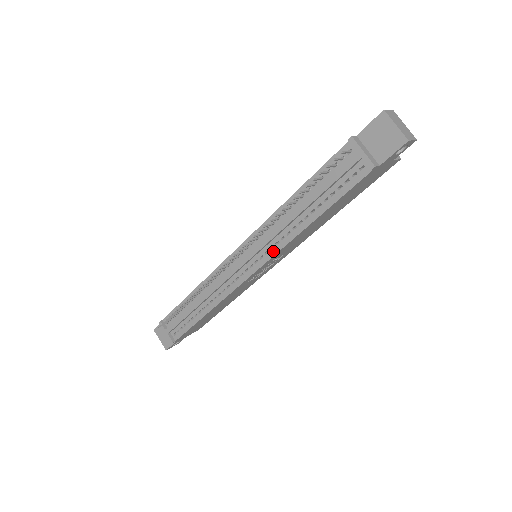
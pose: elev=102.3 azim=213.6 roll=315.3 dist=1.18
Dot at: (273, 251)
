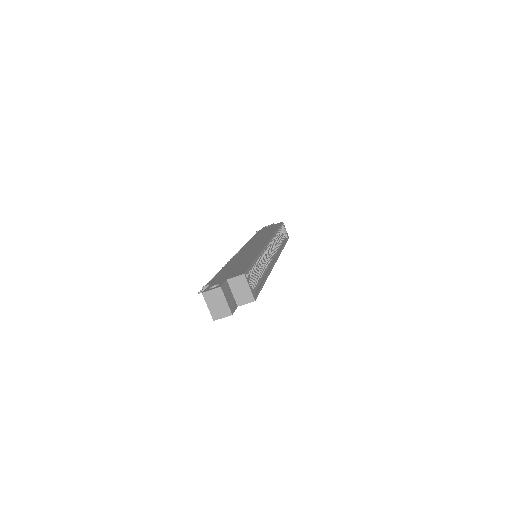
Dot at: occluded
